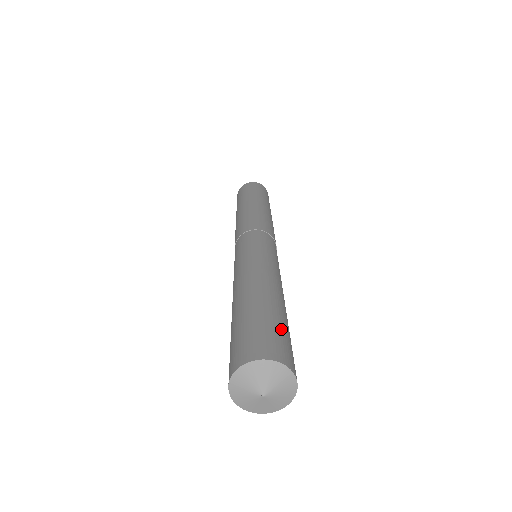
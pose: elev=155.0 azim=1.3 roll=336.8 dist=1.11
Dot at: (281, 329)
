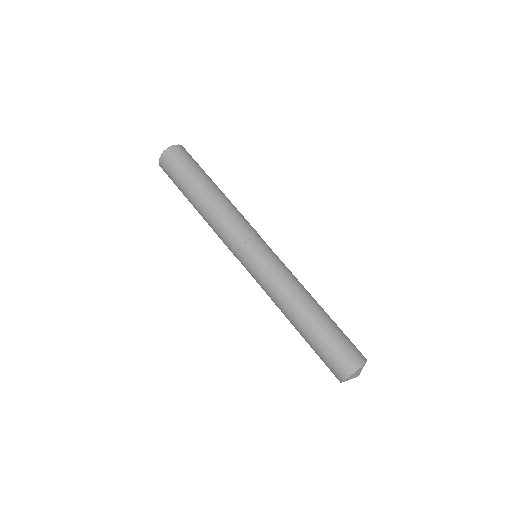
Dot at: (344, 337)
